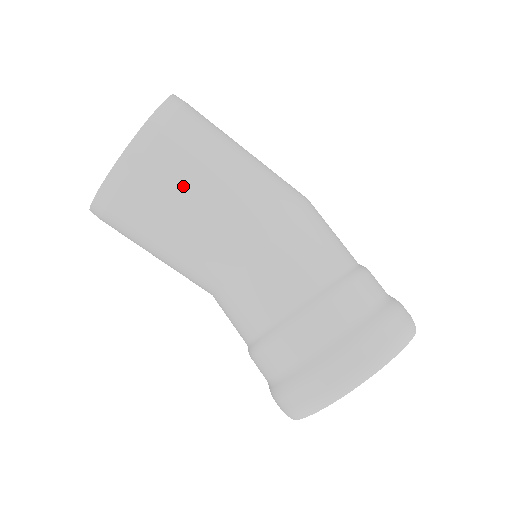
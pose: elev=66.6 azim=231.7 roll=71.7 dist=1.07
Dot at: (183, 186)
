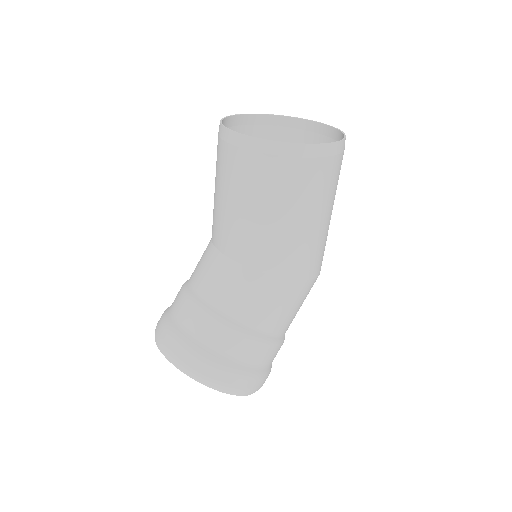
Dot at: (262, 194)
